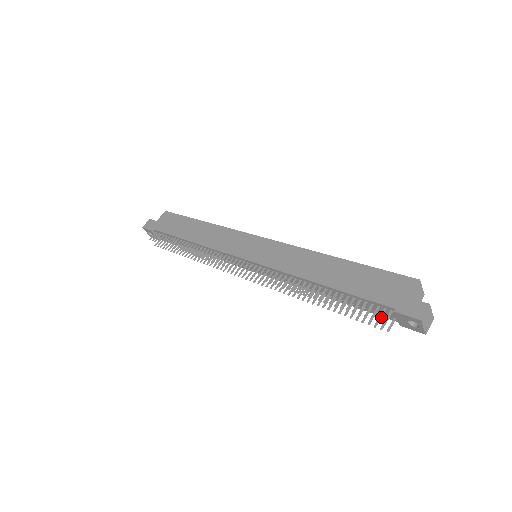
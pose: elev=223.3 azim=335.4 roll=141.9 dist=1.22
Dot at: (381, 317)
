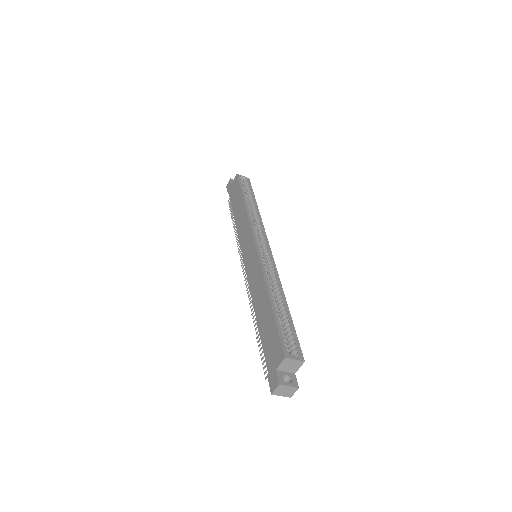
Dot at: occluded
